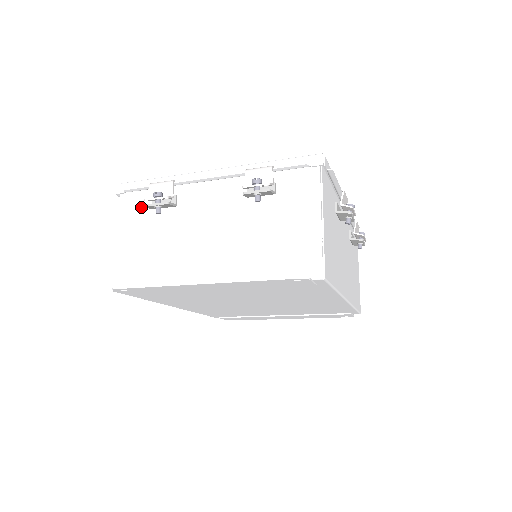
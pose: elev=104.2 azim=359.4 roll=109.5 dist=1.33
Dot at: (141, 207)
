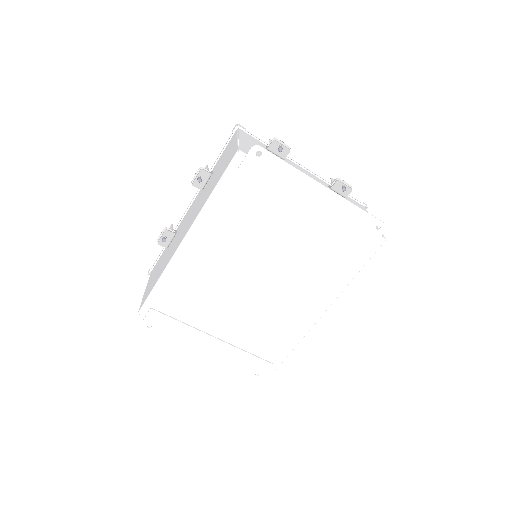
Dot at: (257, 143)
